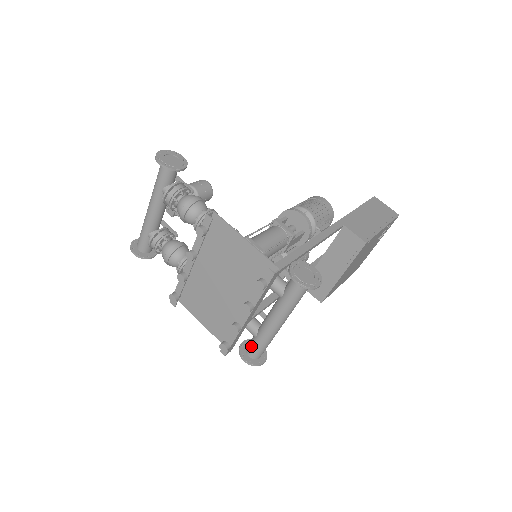
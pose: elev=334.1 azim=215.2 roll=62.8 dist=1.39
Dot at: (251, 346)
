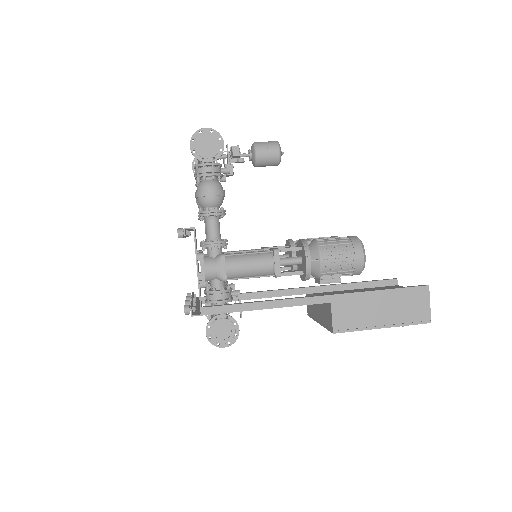
Dot at: occluded
